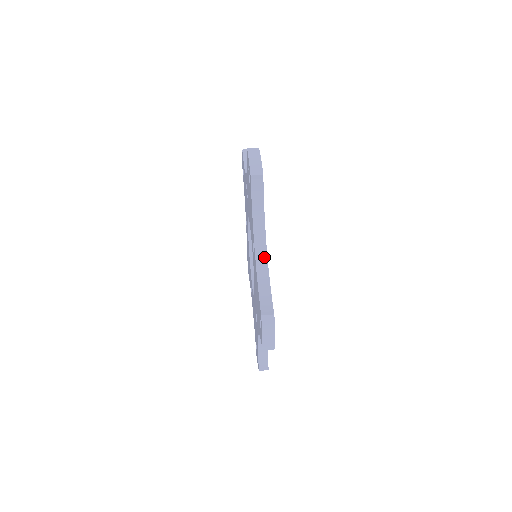
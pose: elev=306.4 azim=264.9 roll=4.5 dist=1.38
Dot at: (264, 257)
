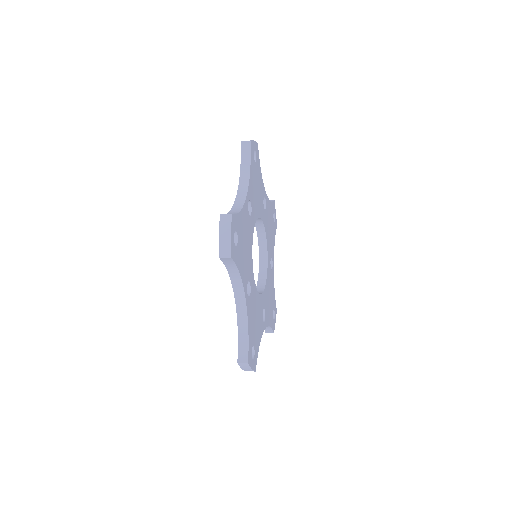
Dot at: occluded
